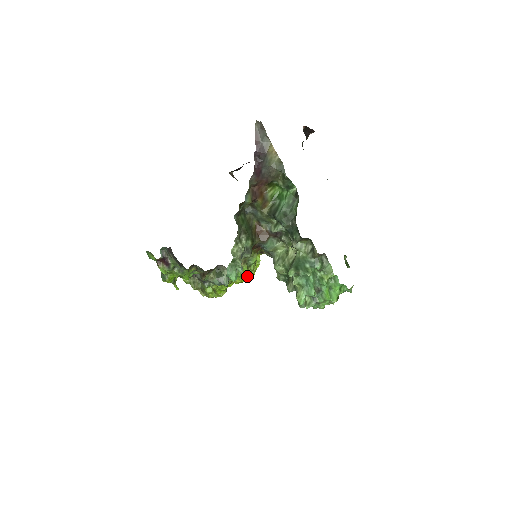
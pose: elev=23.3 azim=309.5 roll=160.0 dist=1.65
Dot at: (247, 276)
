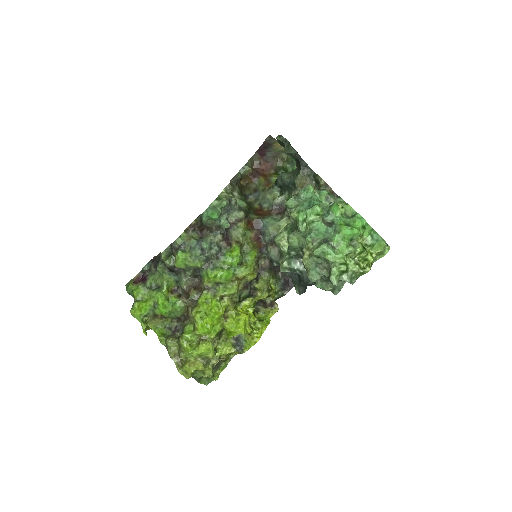
Dot at: (247, 327)
